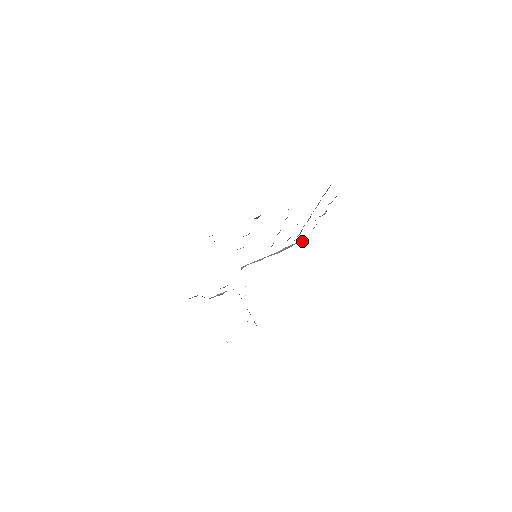
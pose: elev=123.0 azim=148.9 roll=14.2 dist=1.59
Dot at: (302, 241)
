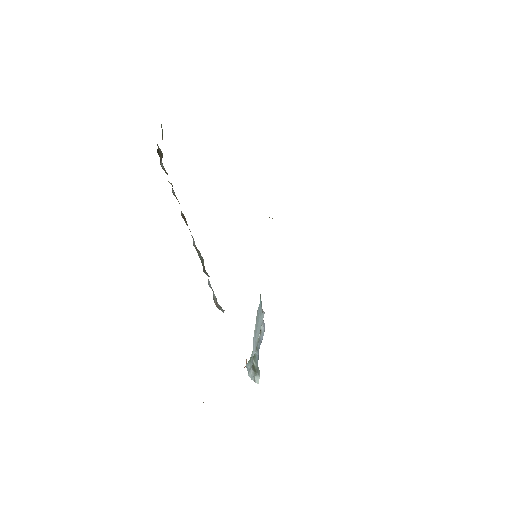
Dot at: occluded
